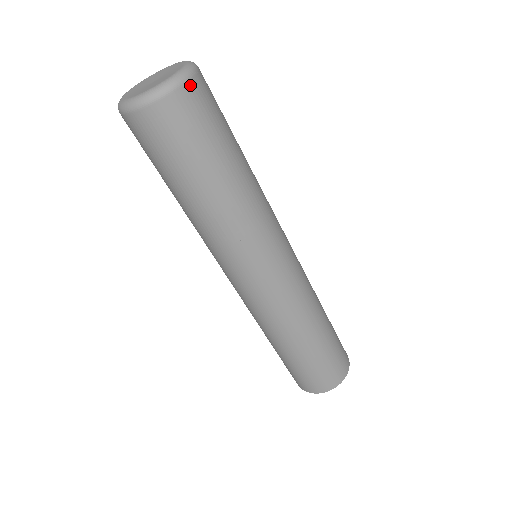
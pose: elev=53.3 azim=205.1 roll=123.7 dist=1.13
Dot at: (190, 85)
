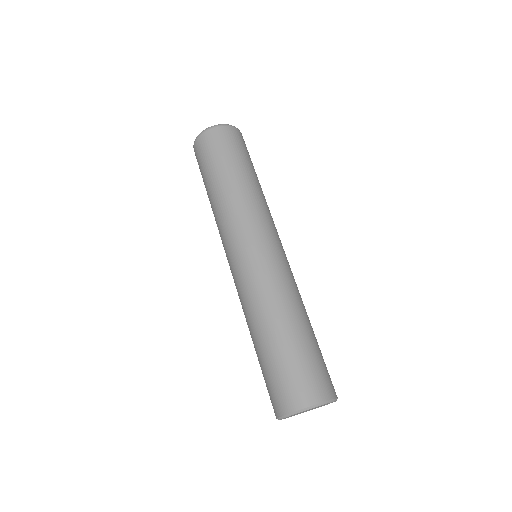
Dot at: (218, 129)
